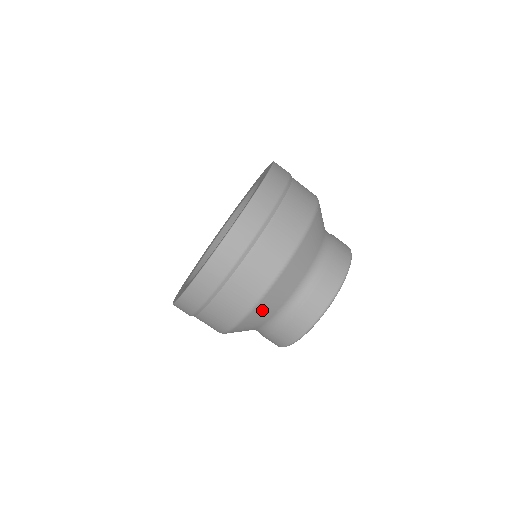
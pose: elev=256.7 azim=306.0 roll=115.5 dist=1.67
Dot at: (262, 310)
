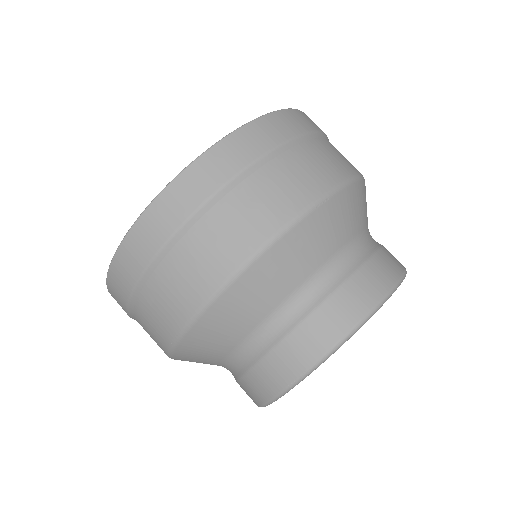
Dot at: (194, 350)
